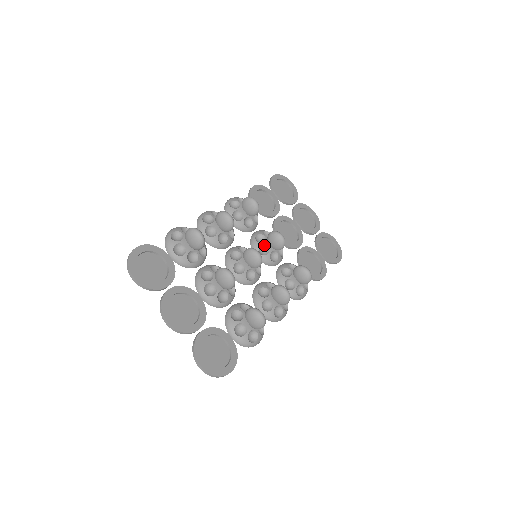
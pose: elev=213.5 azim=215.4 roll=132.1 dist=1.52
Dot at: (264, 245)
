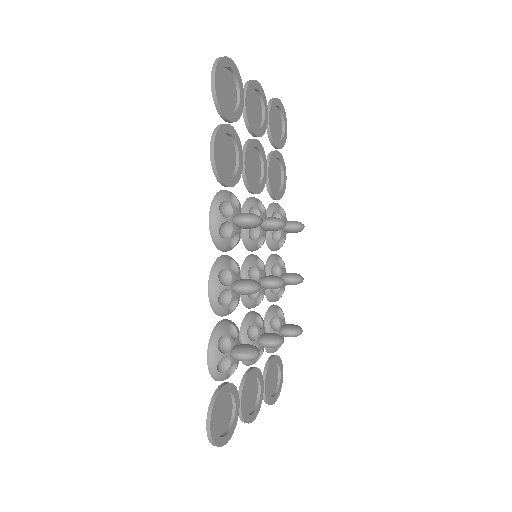
Dot at: (259, 237)
